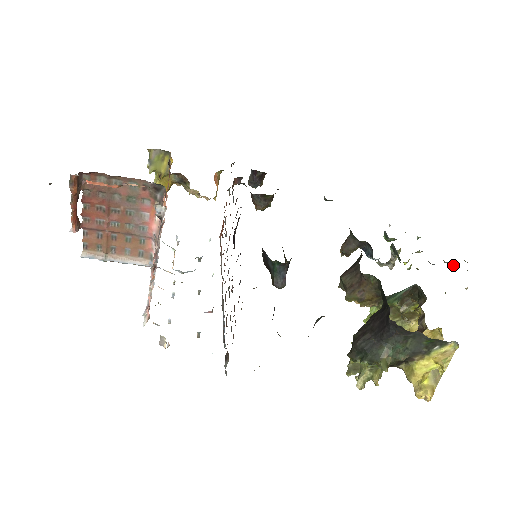
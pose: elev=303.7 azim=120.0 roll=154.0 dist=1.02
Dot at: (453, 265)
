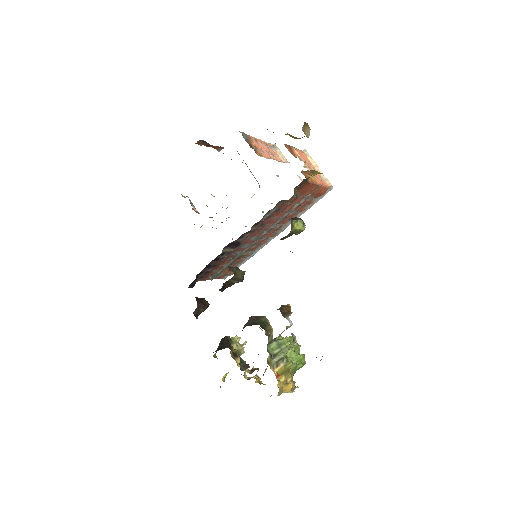
Dot at: occluded
